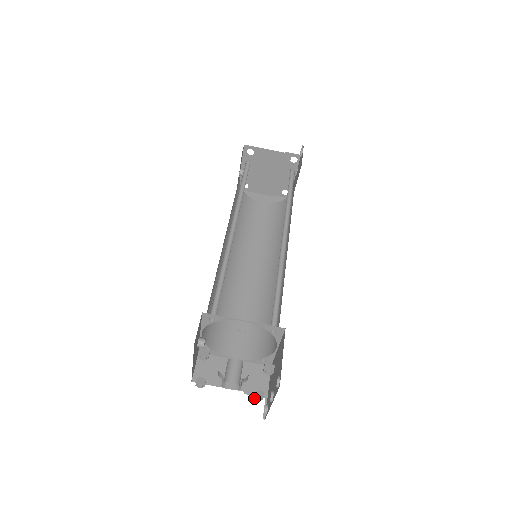
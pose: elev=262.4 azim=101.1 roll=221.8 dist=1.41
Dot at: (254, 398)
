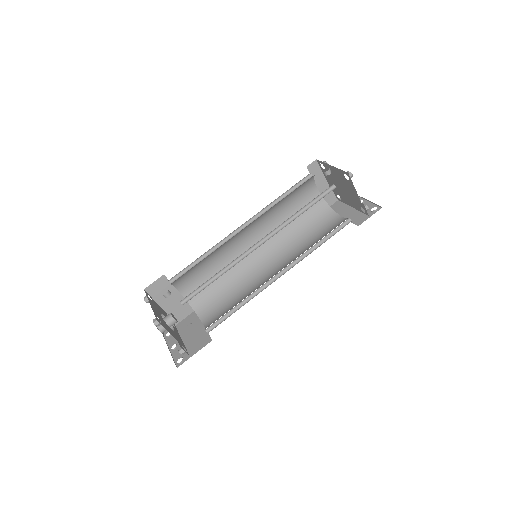
Dot at: occluded
